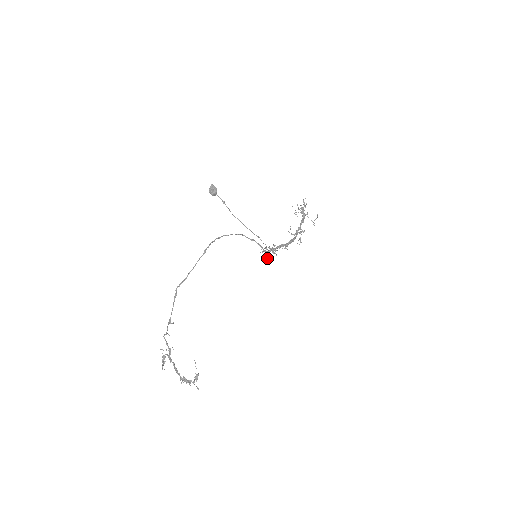
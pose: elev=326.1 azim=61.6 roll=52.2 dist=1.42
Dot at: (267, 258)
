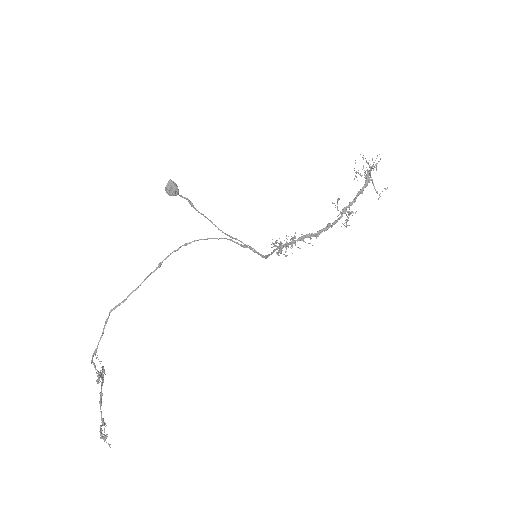
Dot at: (277, 254)
